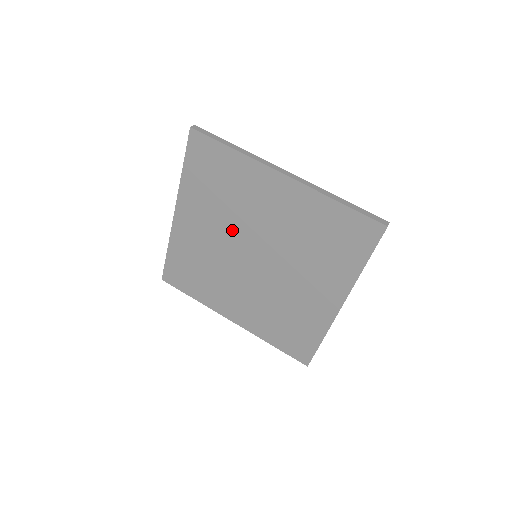
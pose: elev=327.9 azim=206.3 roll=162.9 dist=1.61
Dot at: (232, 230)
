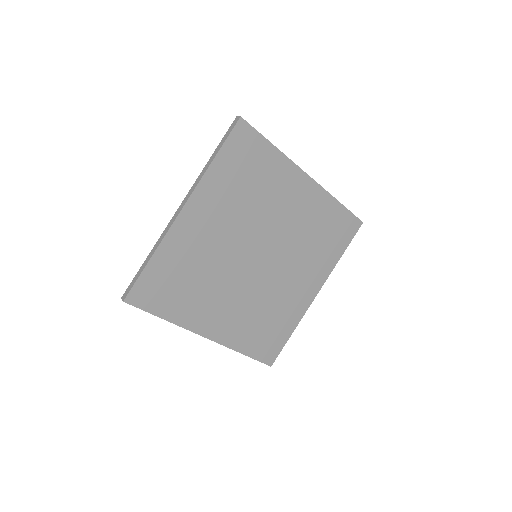
Dot at: (245, 228)
